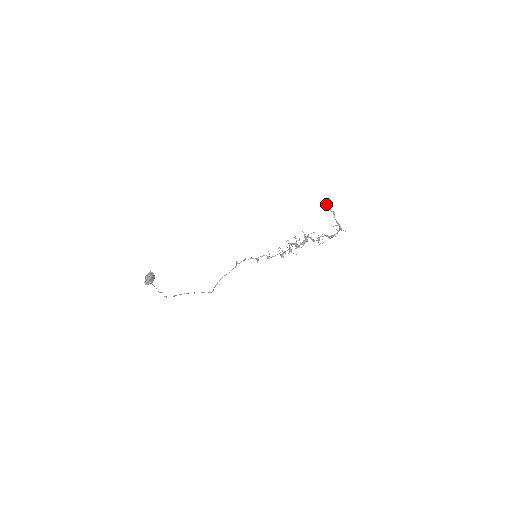
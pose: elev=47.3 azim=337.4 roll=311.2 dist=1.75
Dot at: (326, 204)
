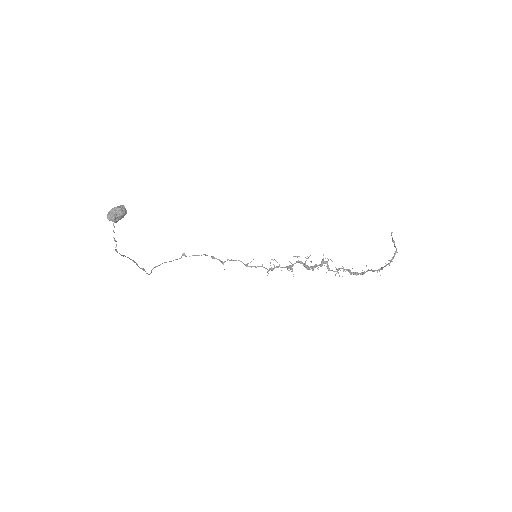
Dot at: occluded
